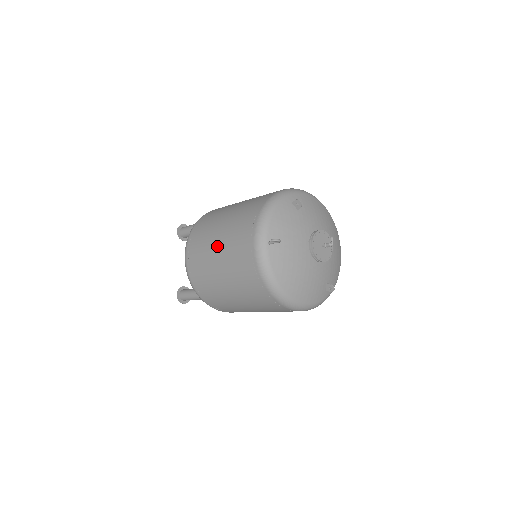
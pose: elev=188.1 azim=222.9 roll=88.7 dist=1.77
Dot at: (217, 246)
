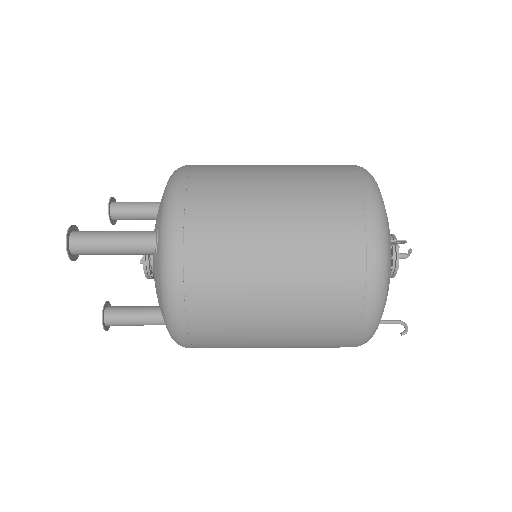
Dot at: (274, 331)
